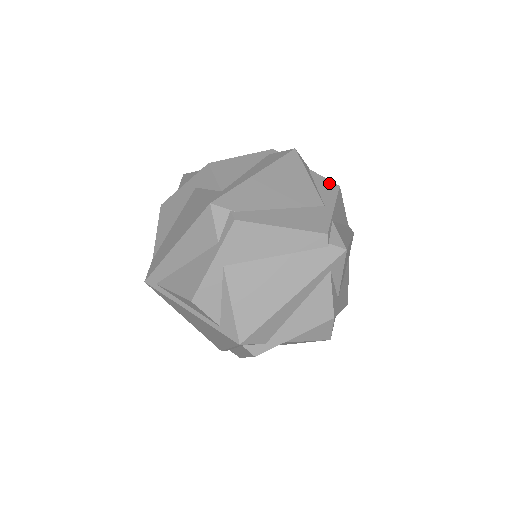
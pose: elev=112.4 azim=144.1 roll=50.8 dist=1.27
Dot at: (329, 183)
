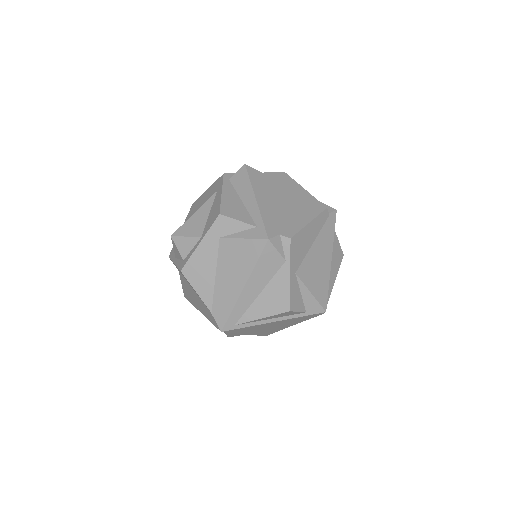
Dot at: (279, 174)
